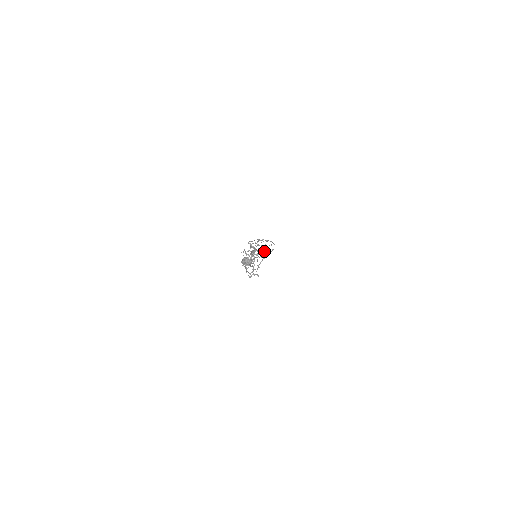
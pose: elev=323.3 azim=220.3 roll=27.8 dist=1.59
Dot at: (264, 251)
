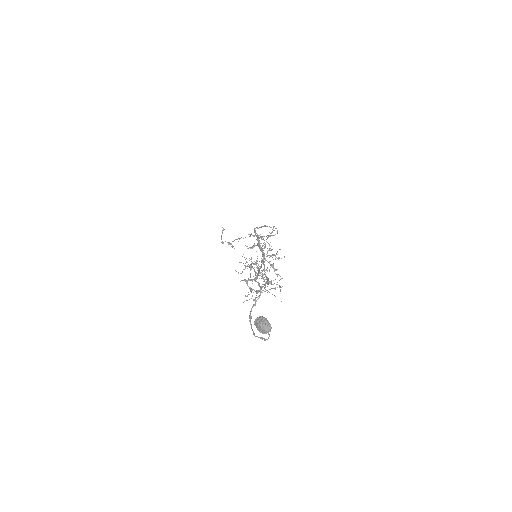
Dot at: occluded
